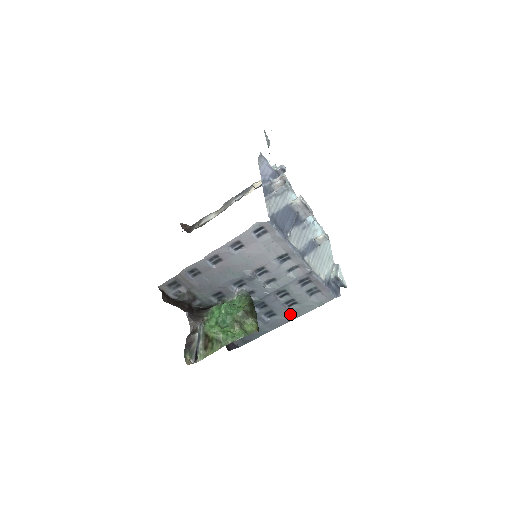
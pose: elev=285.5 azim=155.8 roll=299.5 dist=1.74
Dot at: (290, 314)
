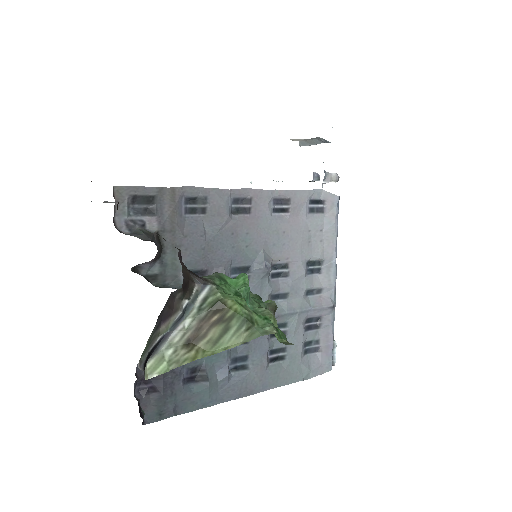
Dot at: (265, 377)
